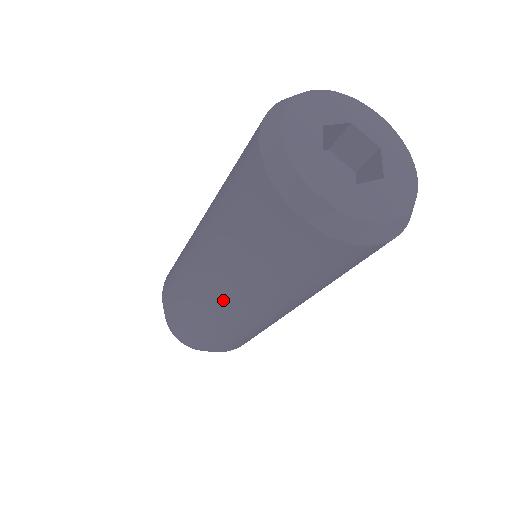
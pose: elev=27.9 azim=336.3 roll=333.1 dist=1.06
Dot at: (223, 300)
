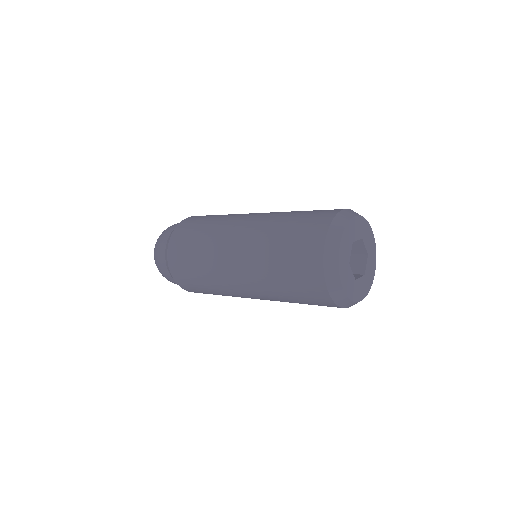
Dot at: occluded
